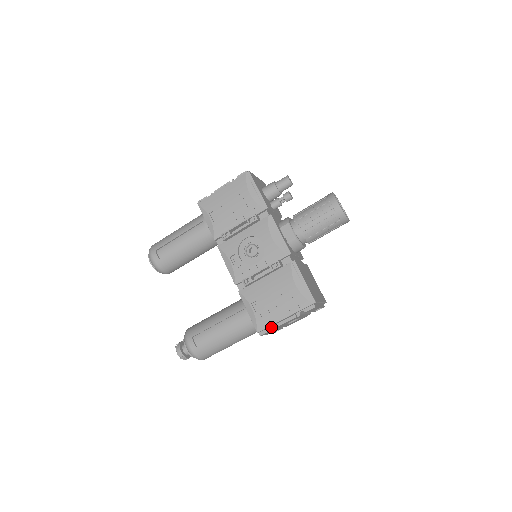
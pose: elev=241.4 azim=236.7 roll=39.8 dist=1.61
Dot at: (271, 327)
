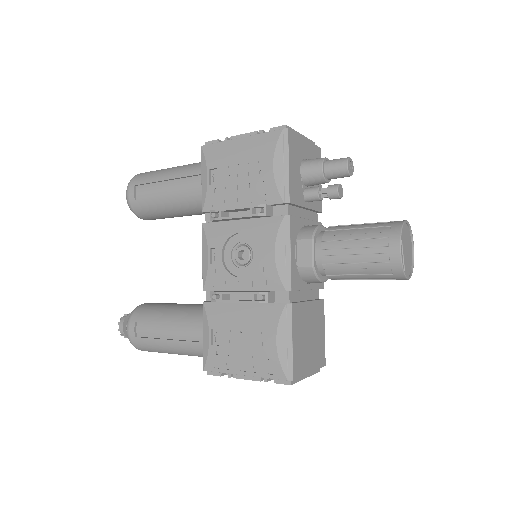
Dot at: occluded
